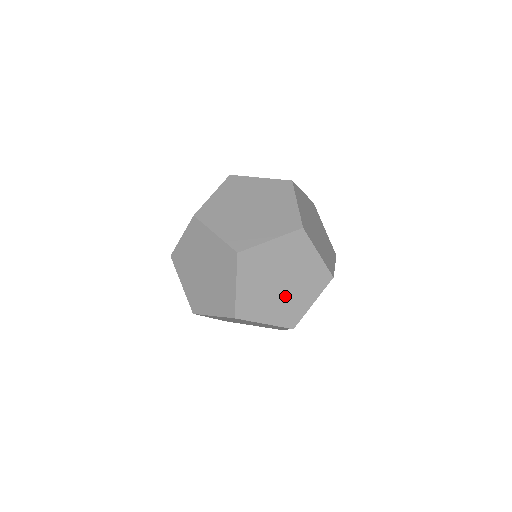
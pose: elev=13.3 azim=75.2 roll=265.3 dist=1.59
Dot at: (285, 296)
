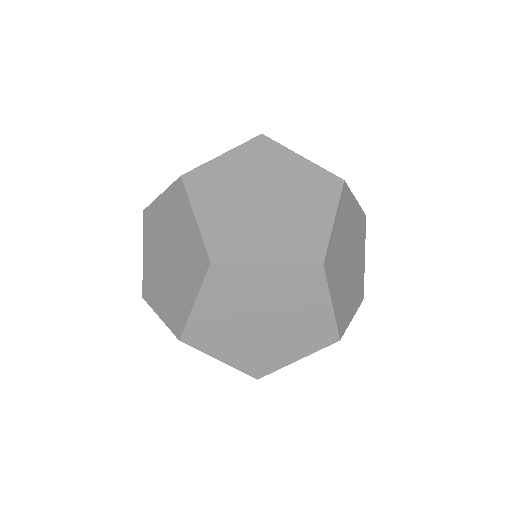
Dot at: (346, 282)
